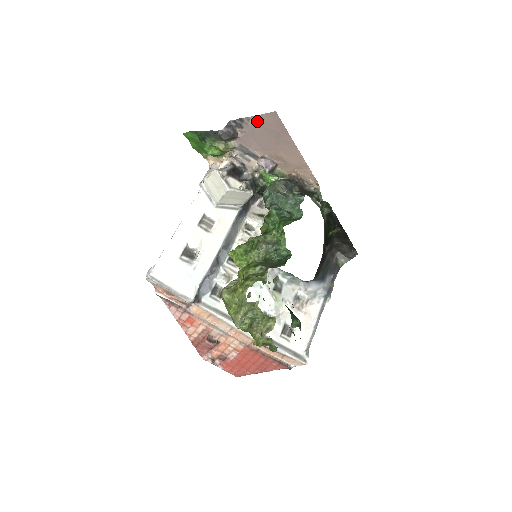
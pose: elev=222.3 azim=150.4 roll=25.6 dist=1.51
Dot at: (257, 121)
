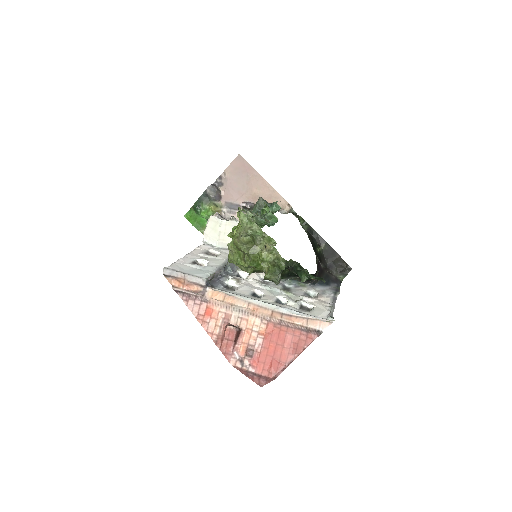
Dot at: (230, 170)
